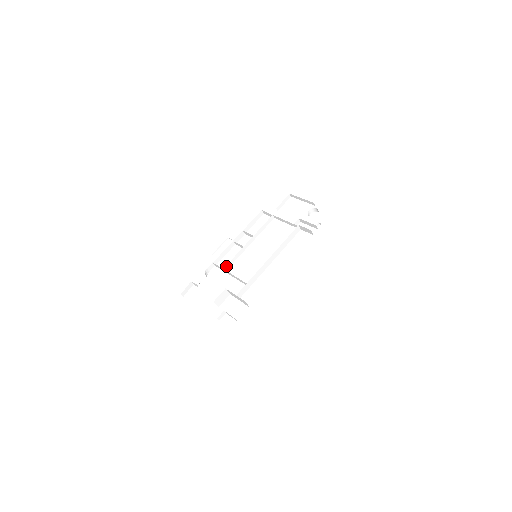
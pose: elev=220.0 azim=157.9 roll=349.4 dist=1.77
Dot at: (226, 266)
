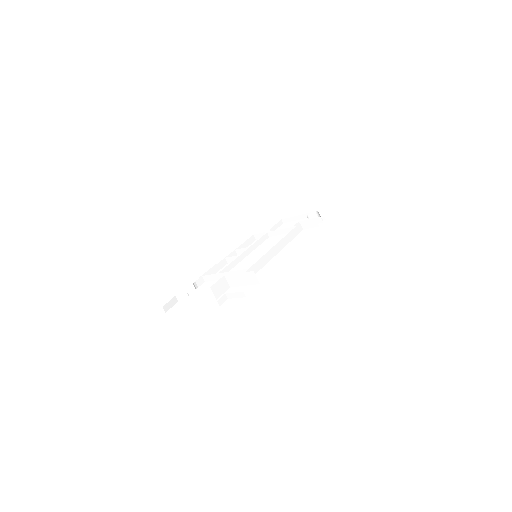
Dot at: occluded
